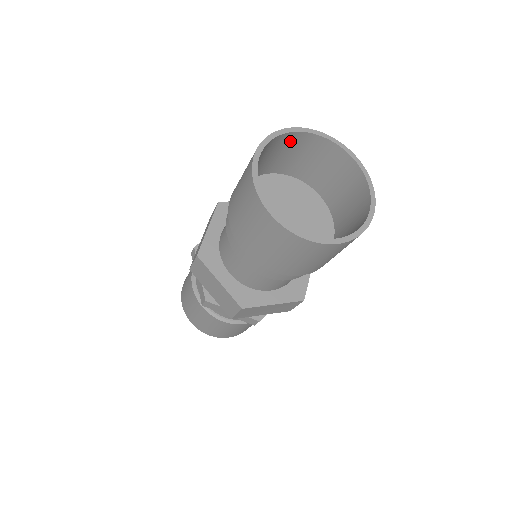
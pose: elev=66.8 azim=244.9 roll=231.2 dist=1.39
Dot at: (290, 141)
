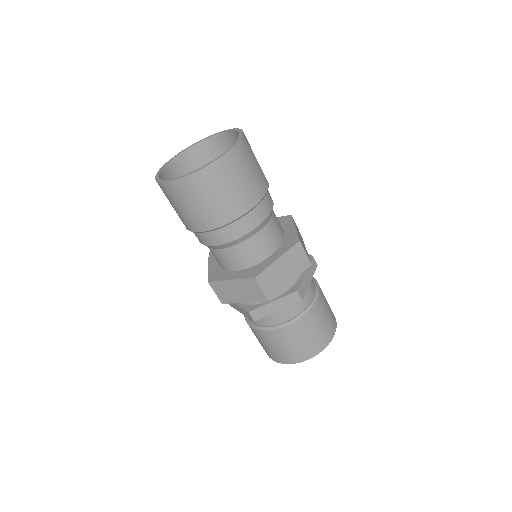
Dot at: (184, 164)
